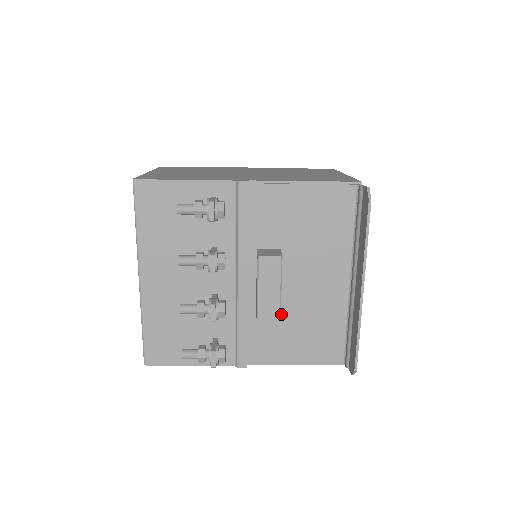
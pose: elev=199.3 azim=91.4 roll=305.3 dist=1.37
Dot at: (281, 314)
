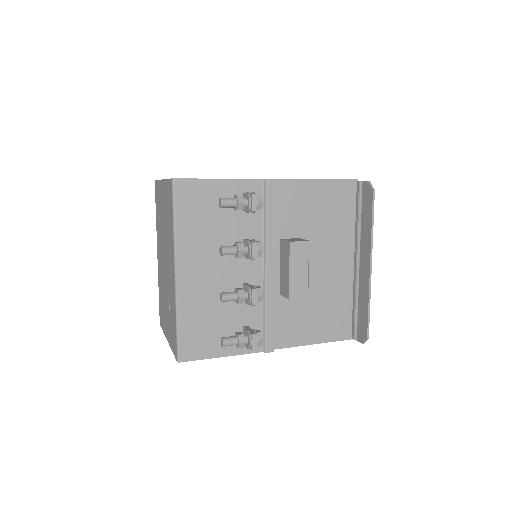
Dot at: occluded
